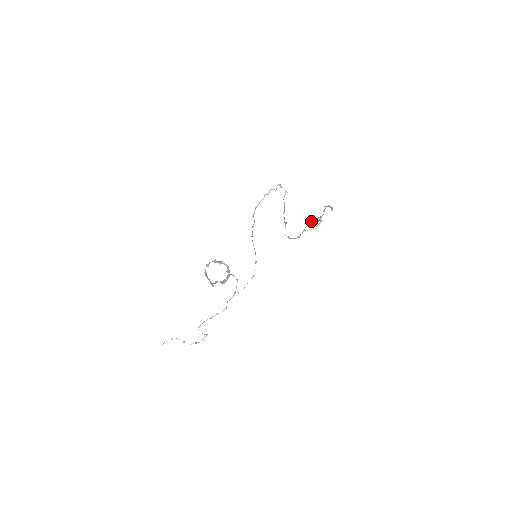
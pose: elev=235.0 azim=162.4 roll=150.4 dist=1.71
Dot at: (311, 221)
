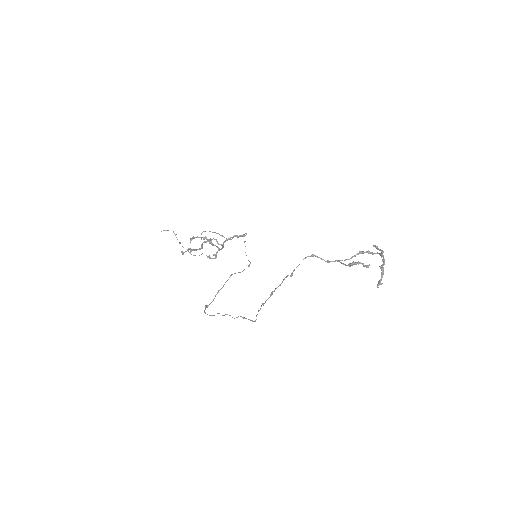
Dot at: (349, 266)
